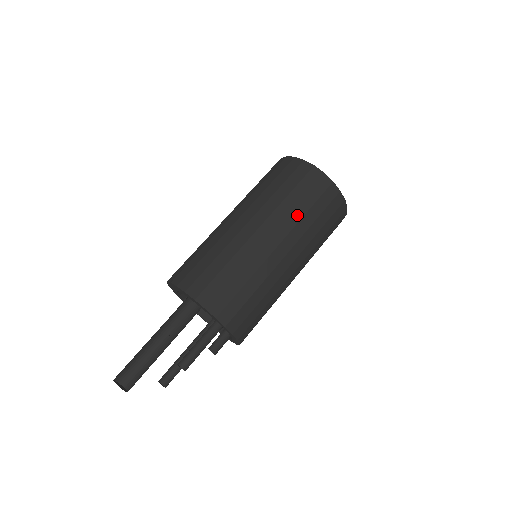
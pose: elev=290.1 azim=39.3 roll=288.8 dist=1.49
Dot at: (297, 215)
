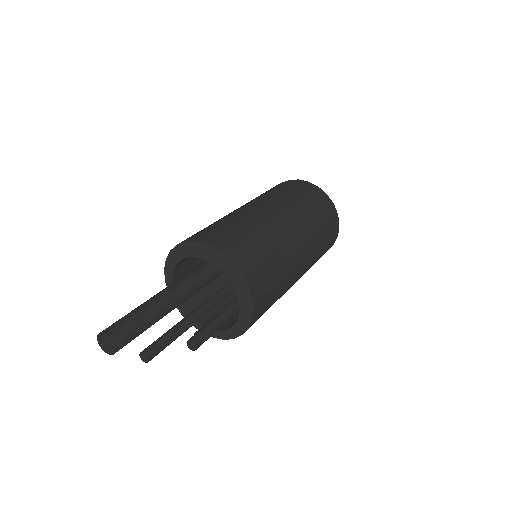
Dot at: (318, 239)
